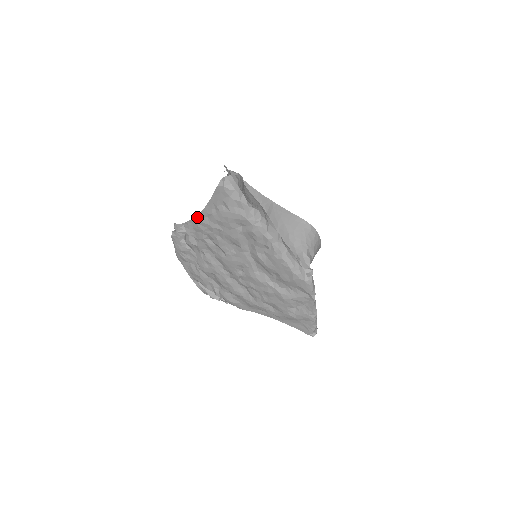
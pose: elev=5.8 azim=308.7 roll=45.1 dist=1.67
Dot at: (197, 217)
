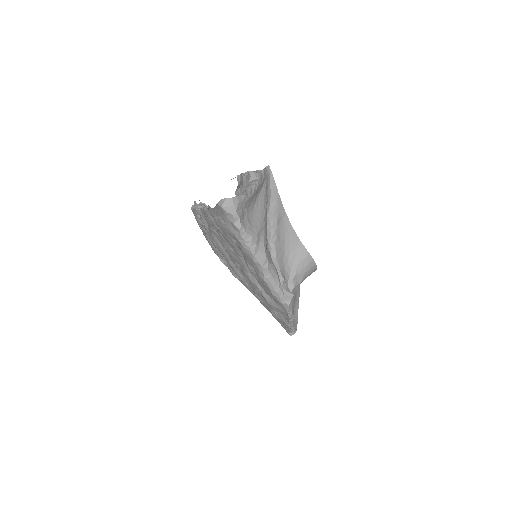
Dot at: (206, 211)
